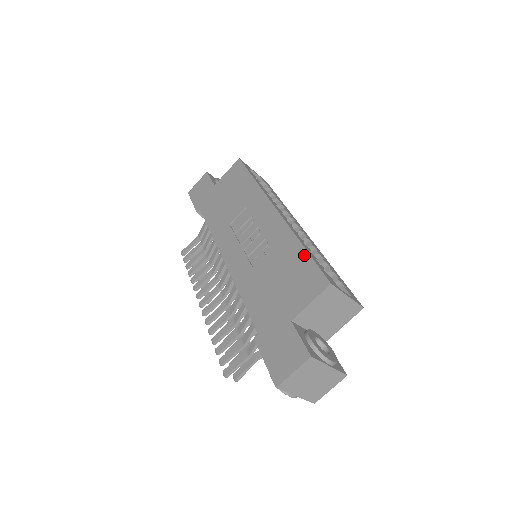
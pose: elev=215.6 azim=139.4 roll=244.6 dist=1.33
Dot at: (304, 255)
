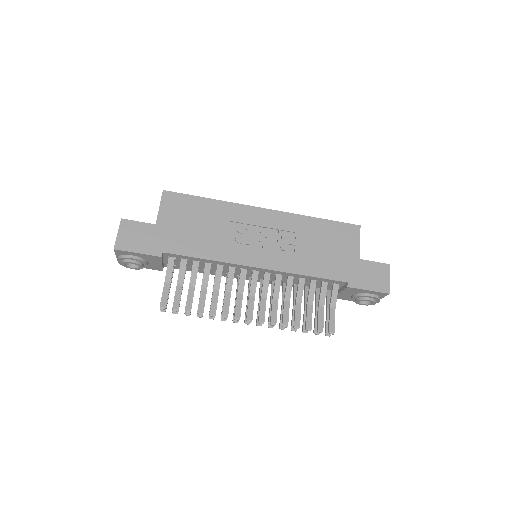
Dot at: (326, 222)
